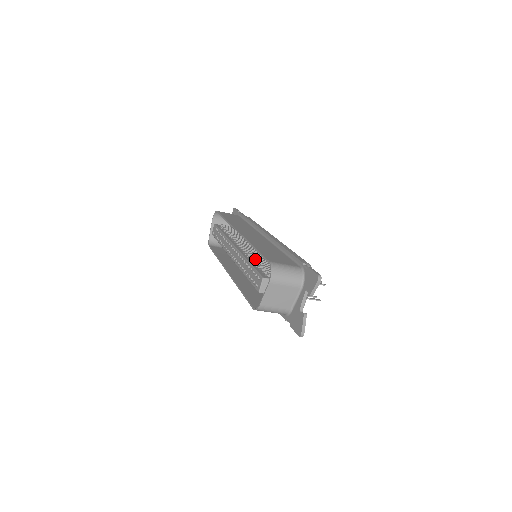
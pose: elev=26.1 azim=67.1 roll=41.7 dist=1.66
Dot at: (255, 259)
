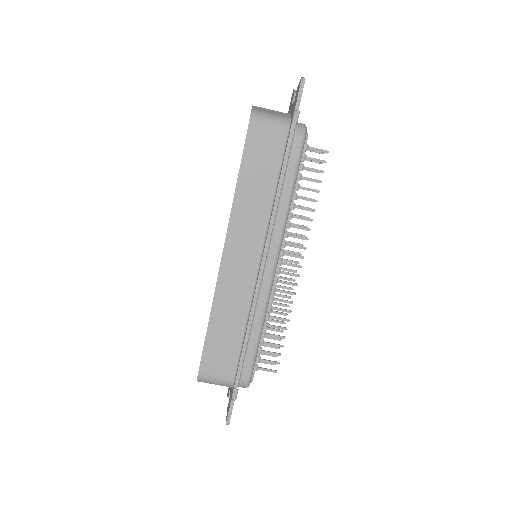
Dot at: occluded
